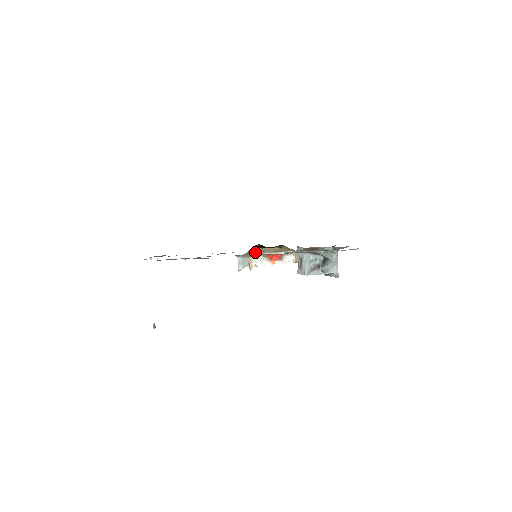
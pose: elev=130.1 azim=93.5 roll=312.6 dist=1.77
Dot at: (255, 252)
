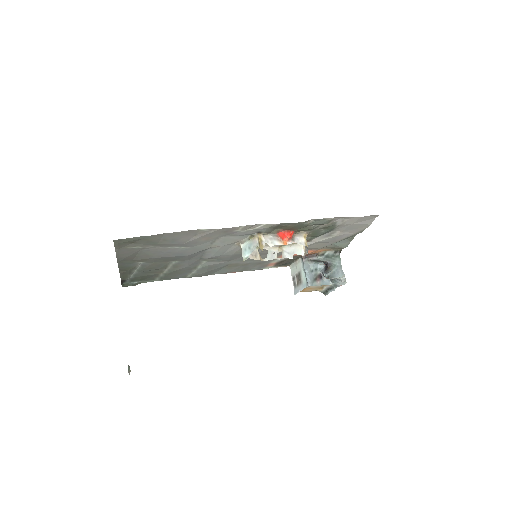
Dot at: occluded
